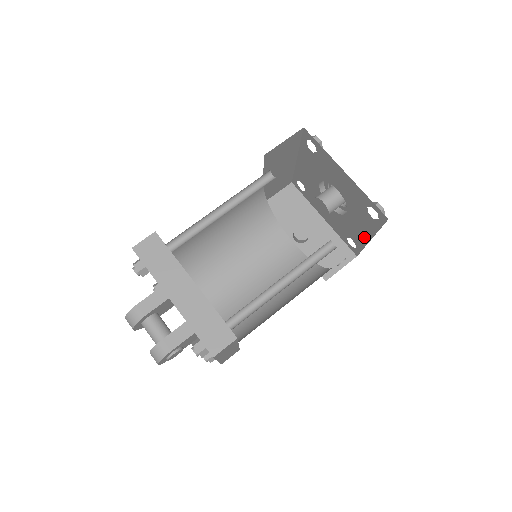
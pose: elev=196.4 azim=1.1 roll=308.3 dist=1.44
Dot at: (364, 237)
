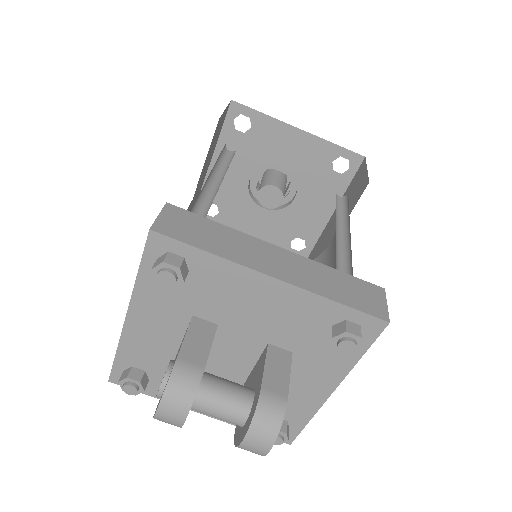
Dot at: (322, 217)
